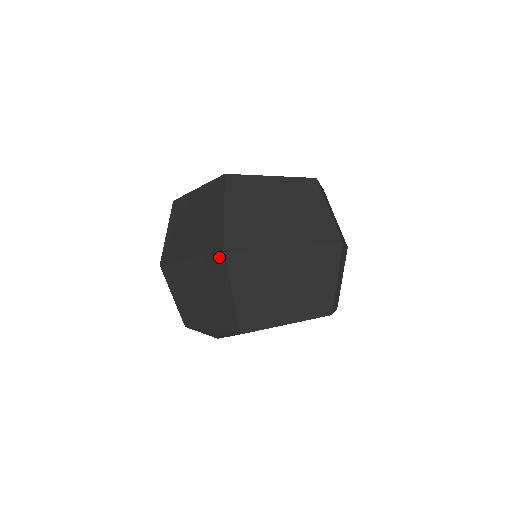
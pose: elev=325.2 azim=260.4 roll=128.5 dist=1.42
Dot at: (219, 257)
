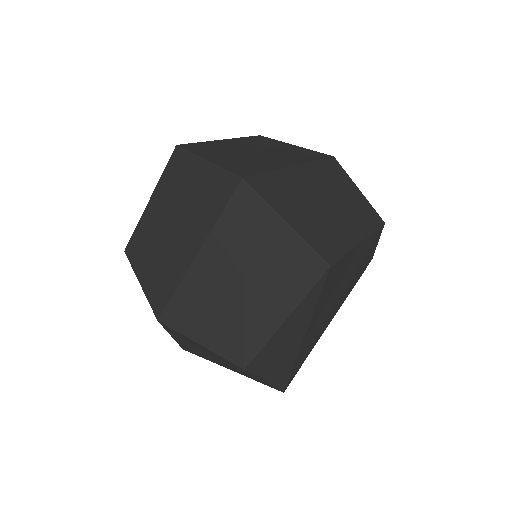
Dot at: (240, 192)
